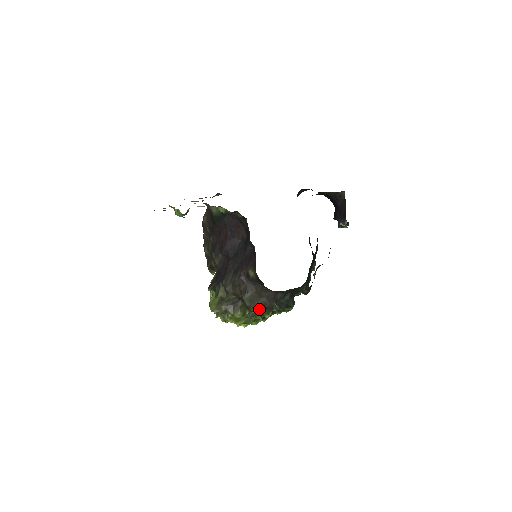
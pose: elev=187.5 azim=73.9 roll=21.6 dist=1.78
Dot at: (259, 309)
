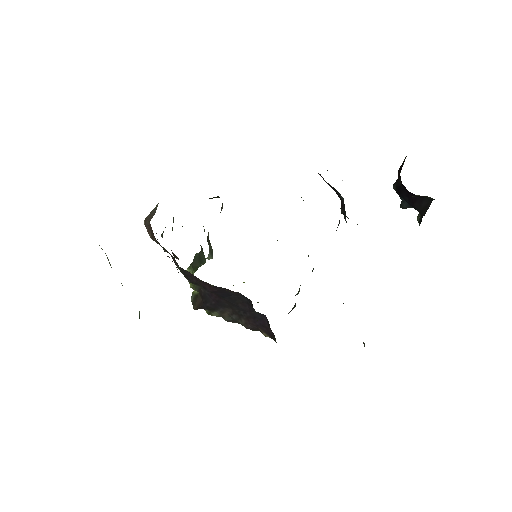
Dot at: occluded
